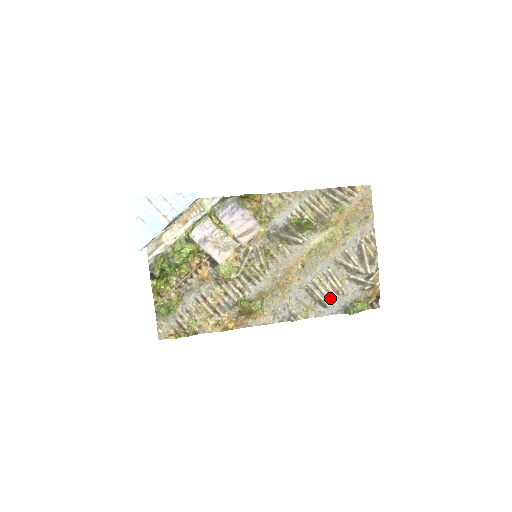
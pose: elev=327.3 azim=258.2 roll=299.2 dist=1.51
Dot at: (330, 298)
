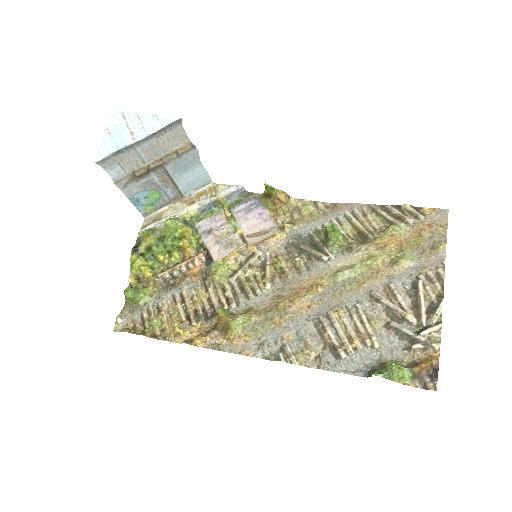
Dot at: (349, 346)
